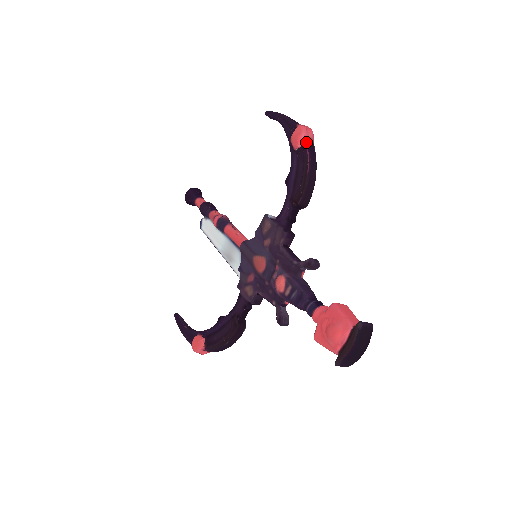
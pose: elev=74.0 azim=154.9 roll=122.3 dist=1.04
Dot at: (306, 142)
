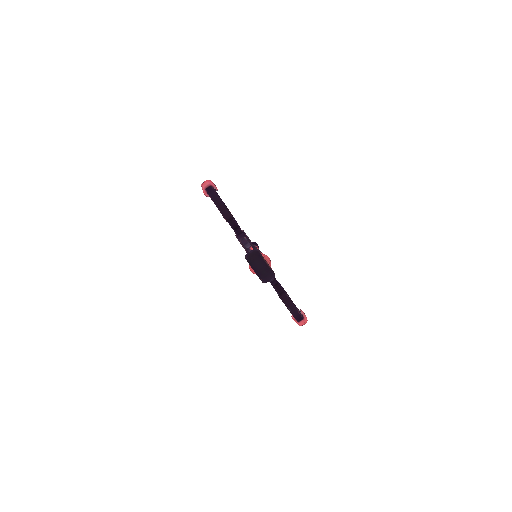
Dot at: (206, 191)
